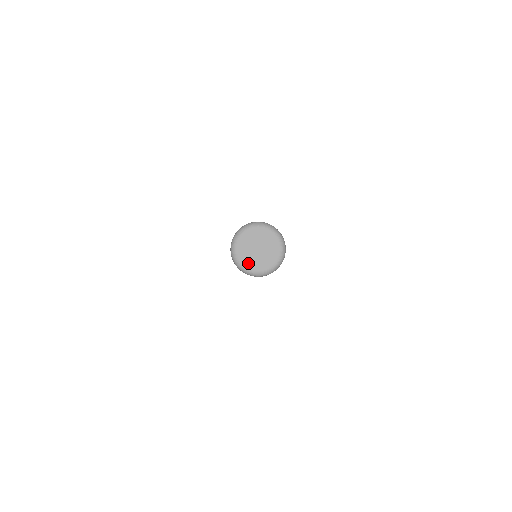
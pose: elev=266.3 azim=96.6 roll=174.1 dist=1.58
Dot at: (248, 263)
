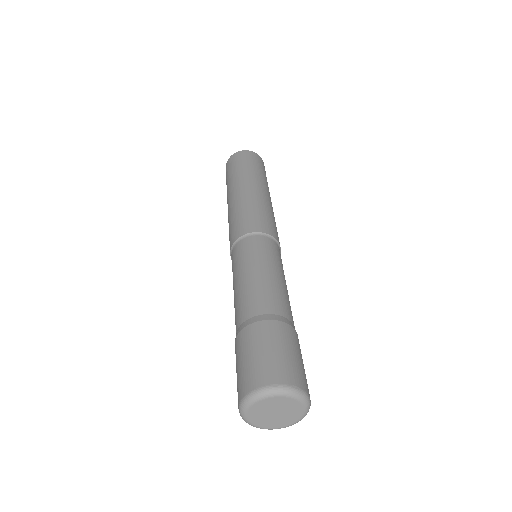
Dot at: (253, 415)
